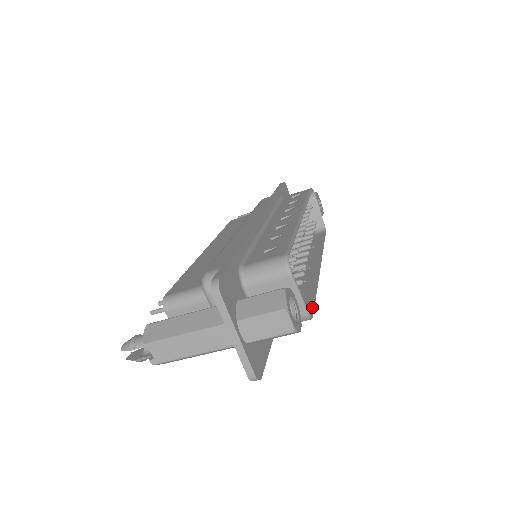
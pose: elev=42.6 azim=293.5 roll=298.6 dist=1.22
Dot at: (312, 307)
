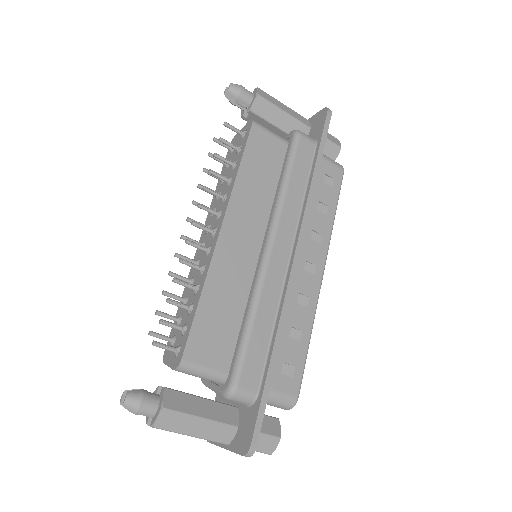
Dot at: occluded
